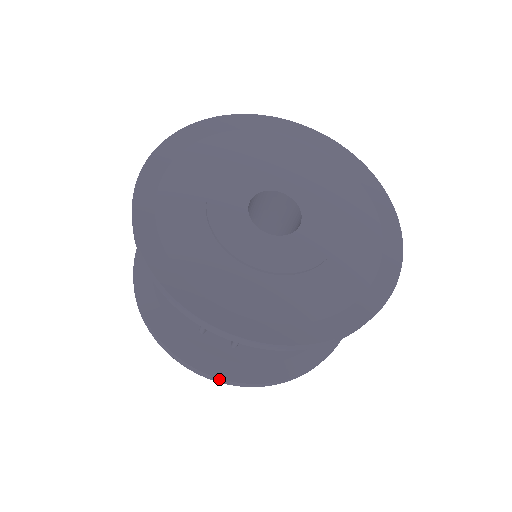
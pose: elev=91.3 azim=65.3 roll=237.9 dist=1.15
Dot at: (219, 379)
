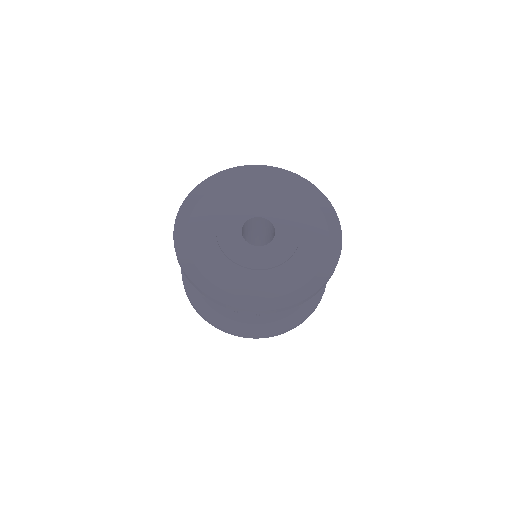
Dot at: (200, 314)
